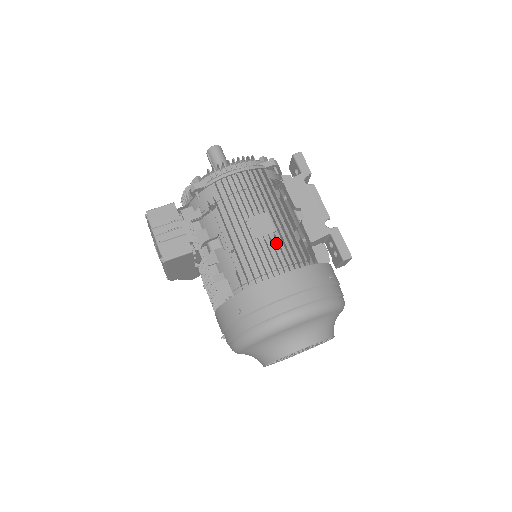
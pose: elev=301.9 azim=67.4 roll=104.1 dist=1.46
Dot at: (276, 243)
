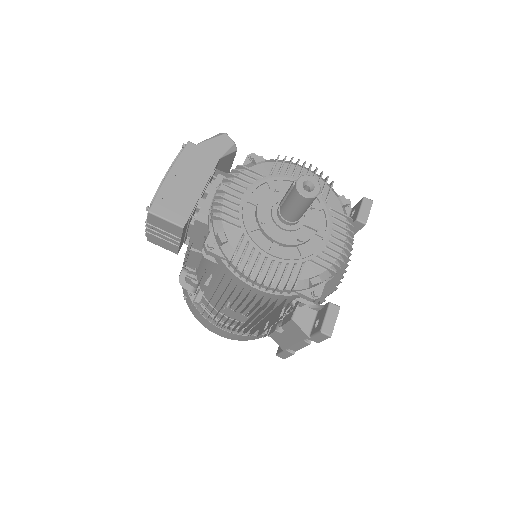
Dot at: occluded
